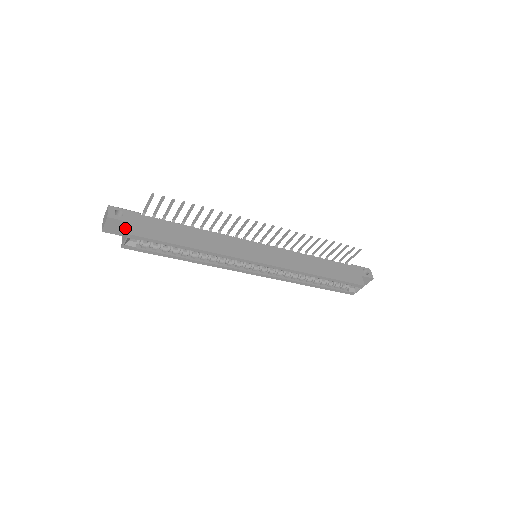
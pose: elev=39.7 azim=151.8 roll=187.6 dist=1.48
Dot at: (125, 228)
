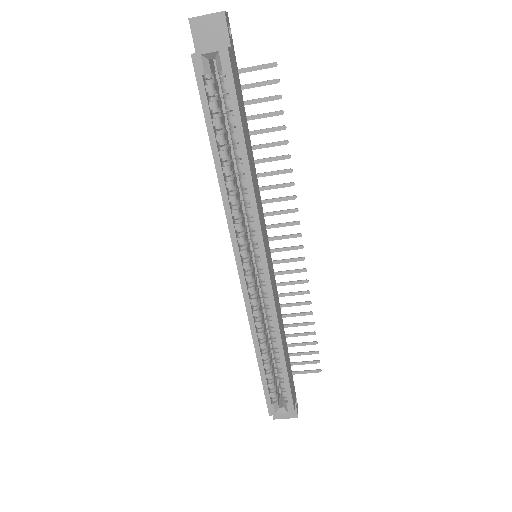
Dot at: occluded
